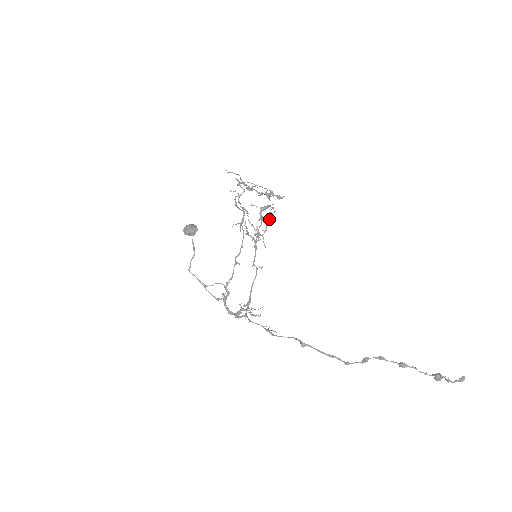
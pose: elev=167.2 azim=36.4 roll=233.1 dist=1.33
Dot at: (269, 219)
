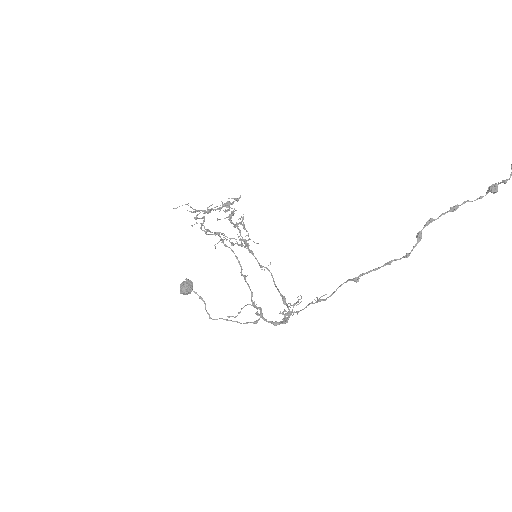
Dot at: (244, 224)
